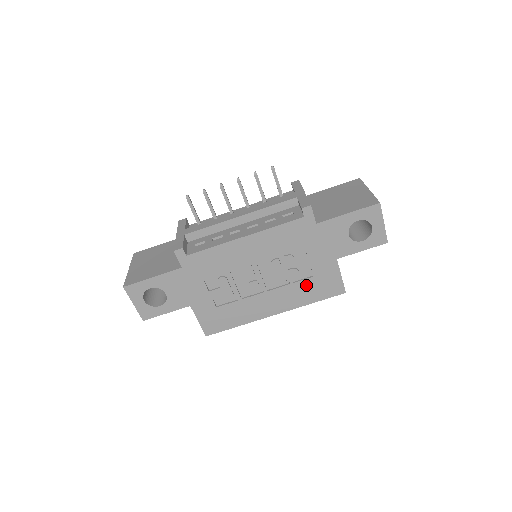
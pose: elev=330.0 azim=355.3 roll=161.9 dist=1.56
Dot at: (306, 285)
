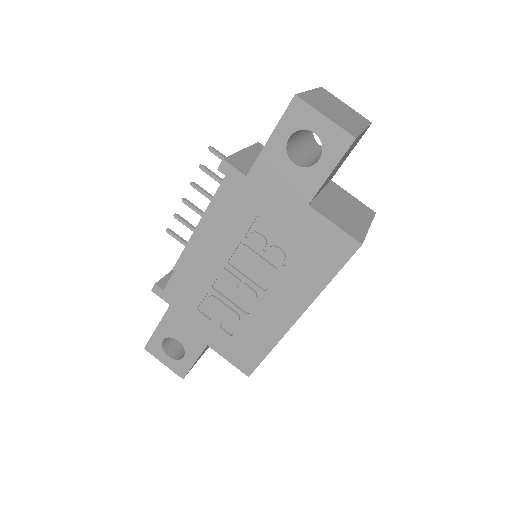
Dot at: (301, 261)
